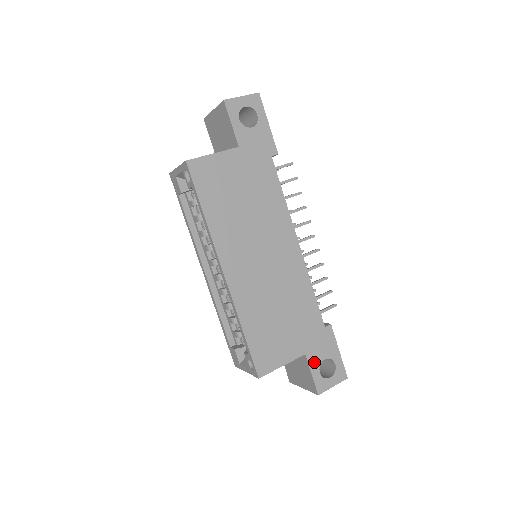
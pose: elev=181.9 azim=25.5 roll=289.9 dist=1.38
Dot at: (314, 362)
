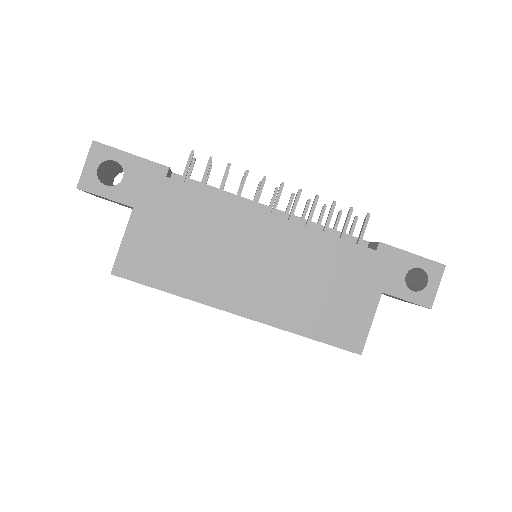
Dot at: (398, 289)
